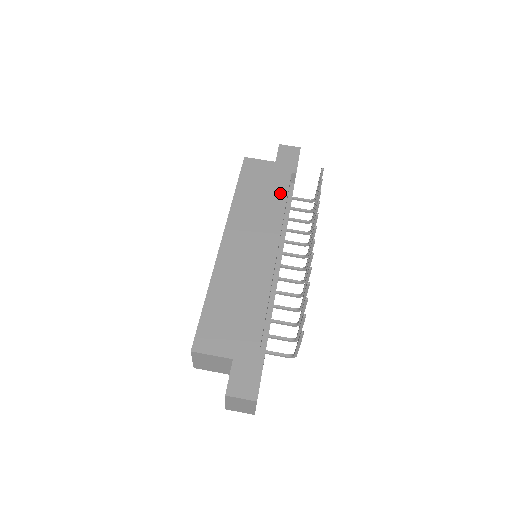
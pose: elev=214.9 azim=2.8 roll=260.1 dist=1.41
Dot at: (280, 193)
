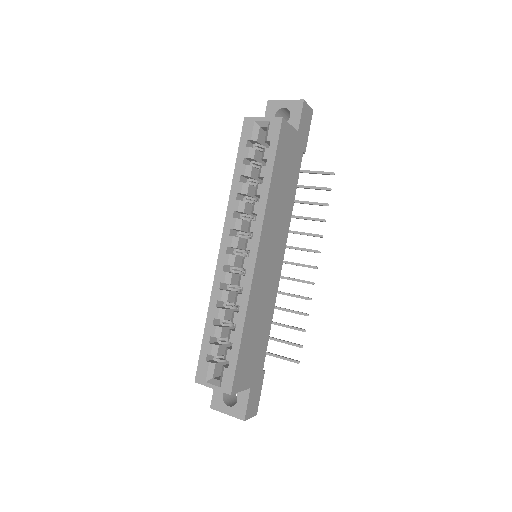
Dot at: (294, 185)
